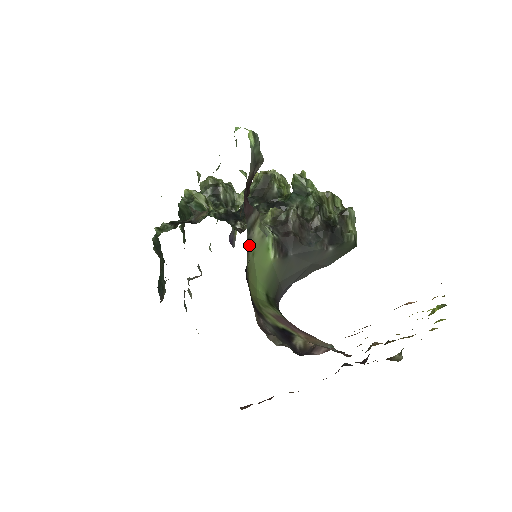
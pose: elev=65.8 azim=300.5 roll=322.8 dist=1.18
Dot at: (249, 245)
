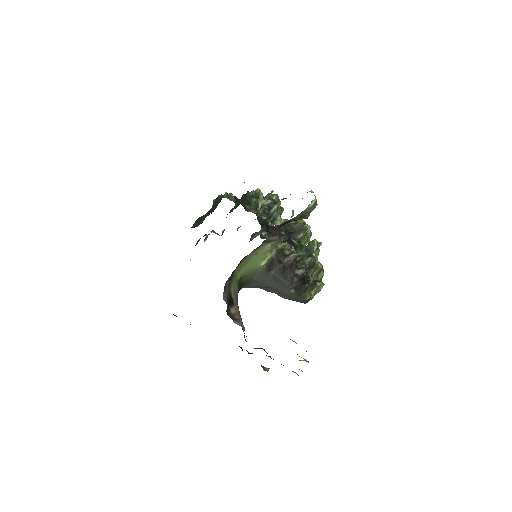
Dot at: (258, 248)
